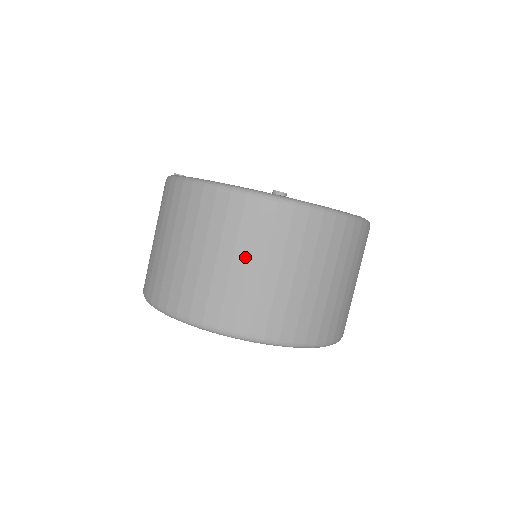
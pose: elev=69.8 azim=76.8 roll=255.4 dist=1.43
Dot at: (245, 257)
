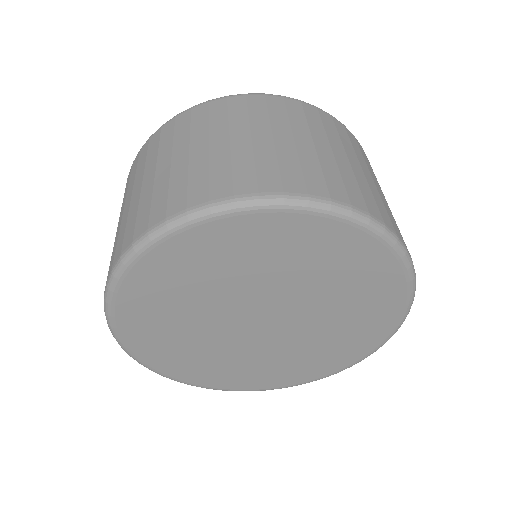
Dot at: (203, 140)
